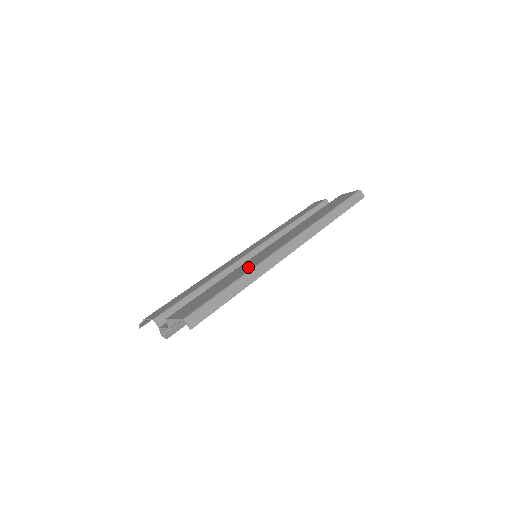
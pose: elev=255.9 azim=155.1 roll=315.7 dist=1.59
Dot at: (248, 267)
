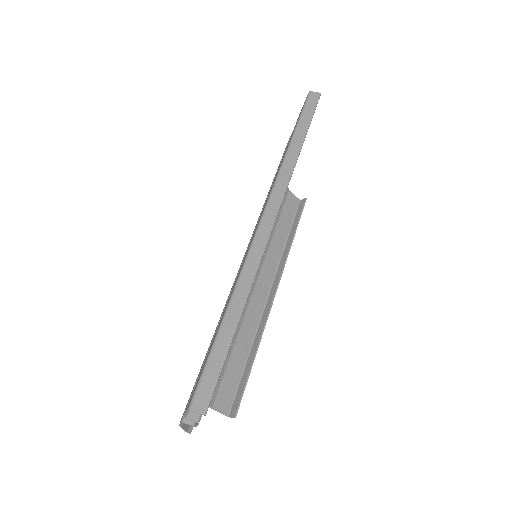
Dot at: (235, 282)
